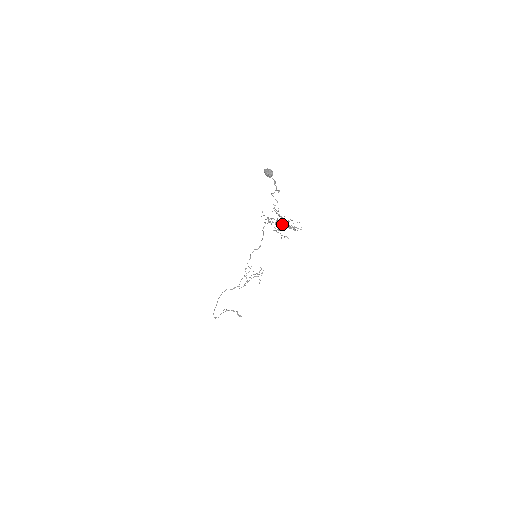
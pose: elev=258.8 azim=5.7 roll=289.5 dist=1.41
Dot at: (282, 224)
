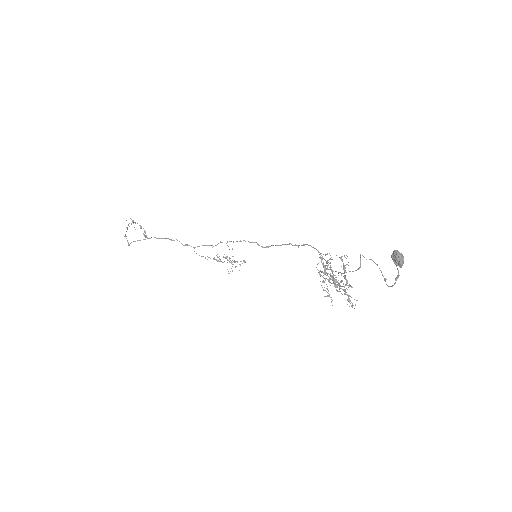
Dot at: occluded
